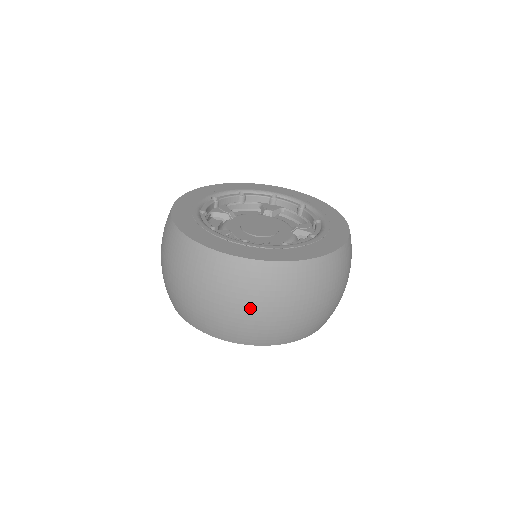
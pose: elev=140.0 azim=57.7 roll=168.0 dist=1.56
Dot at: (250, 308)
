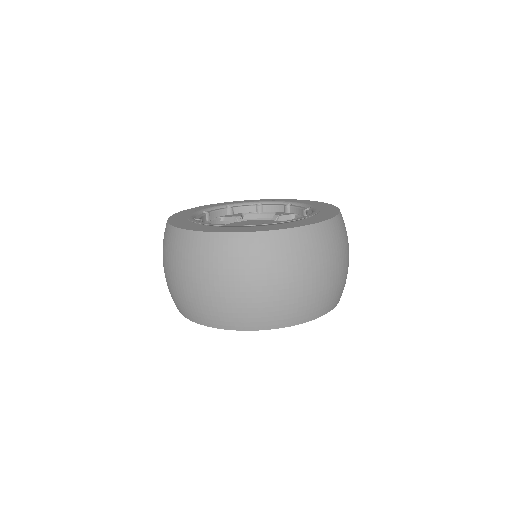
Dot at: (326, 270)
